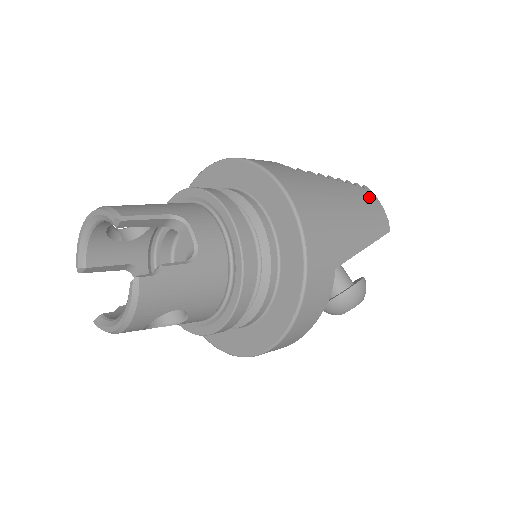
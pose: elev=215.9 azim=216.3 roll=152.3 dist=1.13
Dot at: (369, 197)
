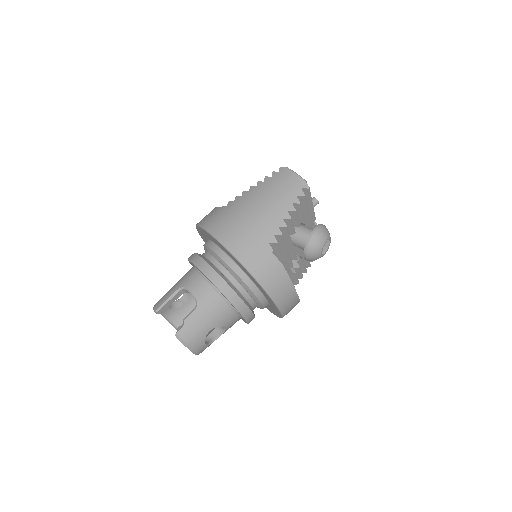
Dot at: (283, 177)
